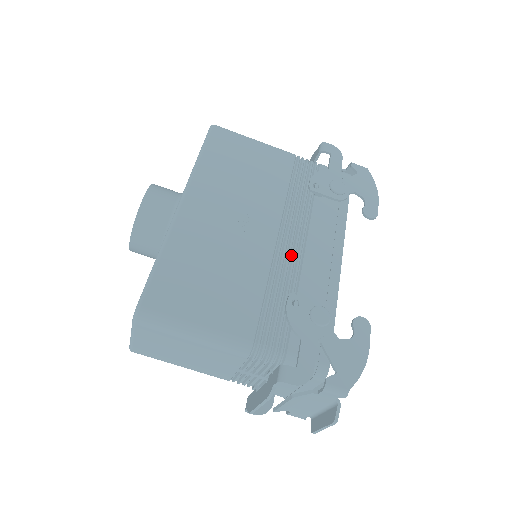
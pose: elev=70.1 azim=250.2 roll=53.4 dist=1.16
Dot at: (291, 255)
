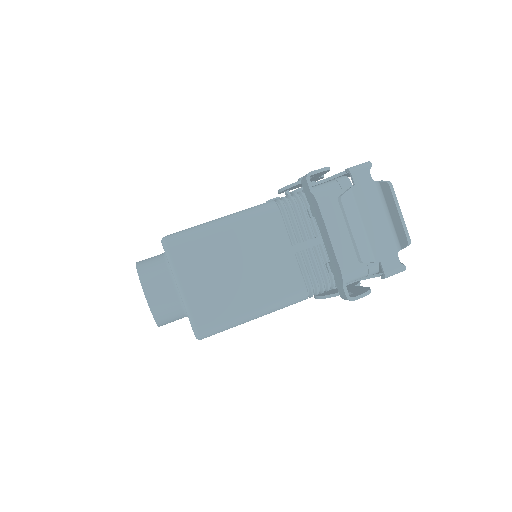
Dot at: occluded
